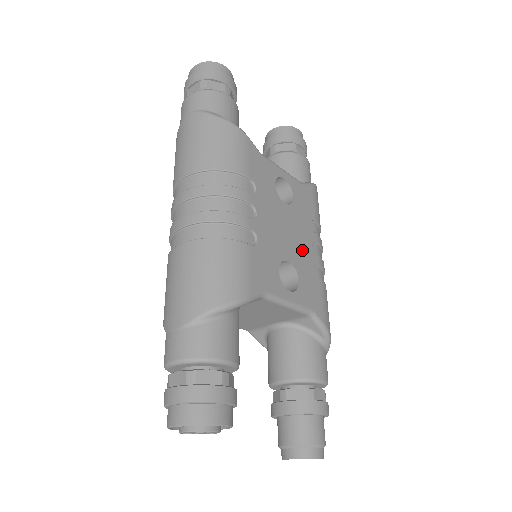
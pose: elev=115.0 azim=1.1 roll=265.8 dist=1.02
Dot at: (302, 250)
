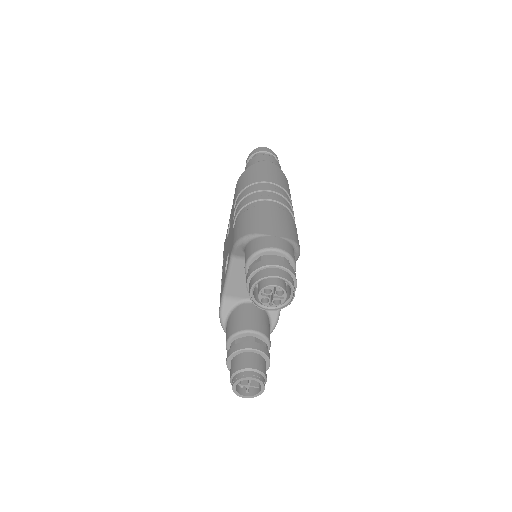
Dot at: occluded
